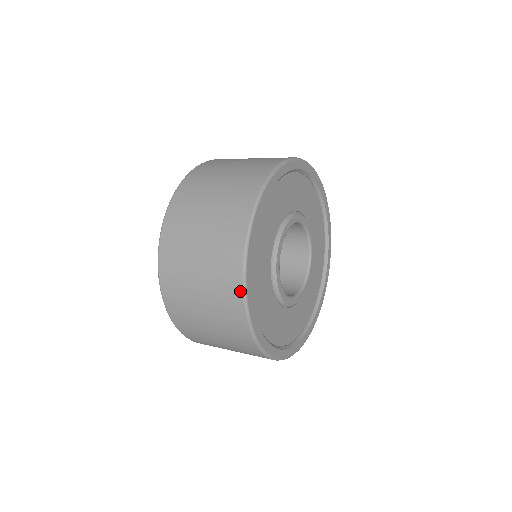
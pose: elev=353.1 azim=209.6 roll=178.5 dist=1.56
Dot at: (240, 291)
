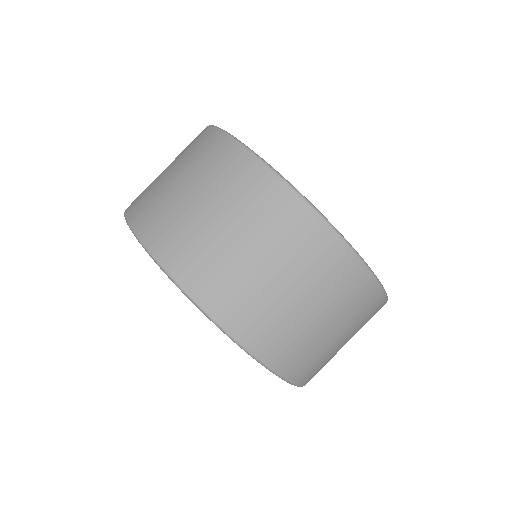
Dot at: (371, 280)
